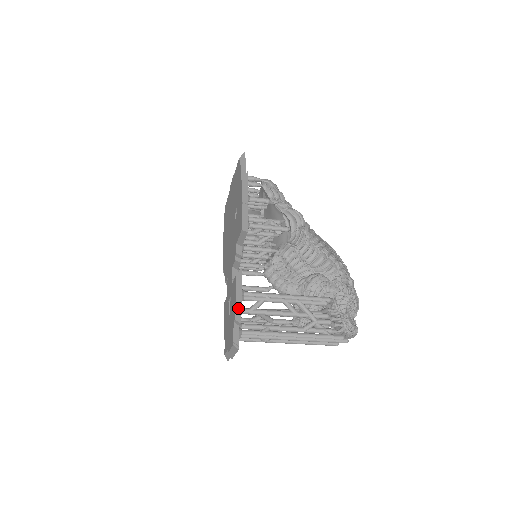
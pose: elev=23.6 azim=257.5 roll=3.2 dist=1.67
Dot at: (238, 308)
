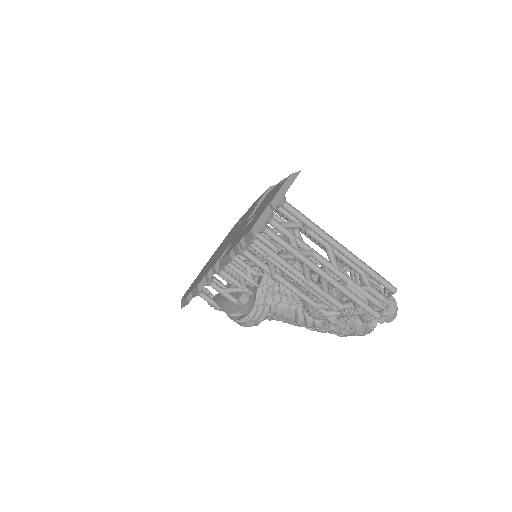
Dot at: occluded
